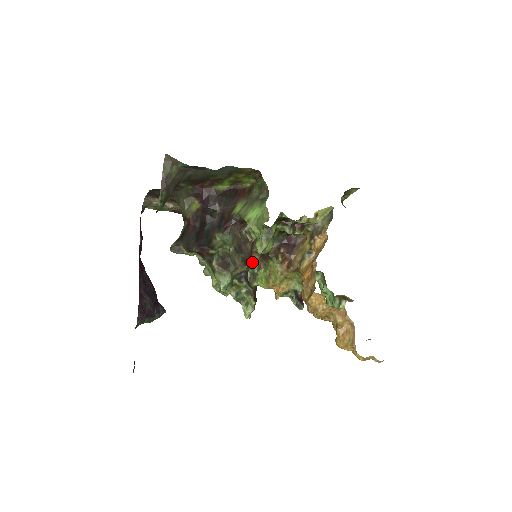
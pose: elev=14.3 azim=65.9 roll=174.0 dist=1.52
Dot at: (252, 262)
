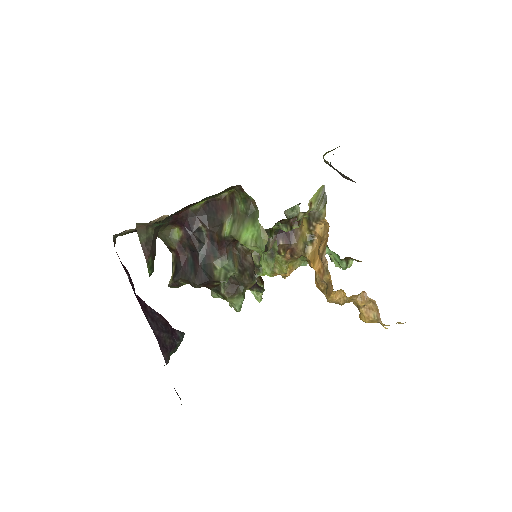
Dot at: occluded
